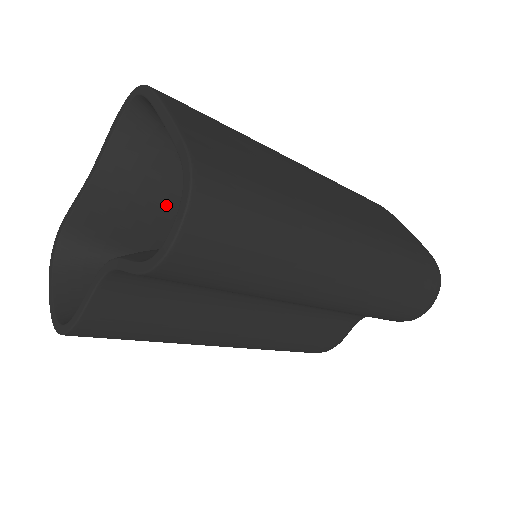
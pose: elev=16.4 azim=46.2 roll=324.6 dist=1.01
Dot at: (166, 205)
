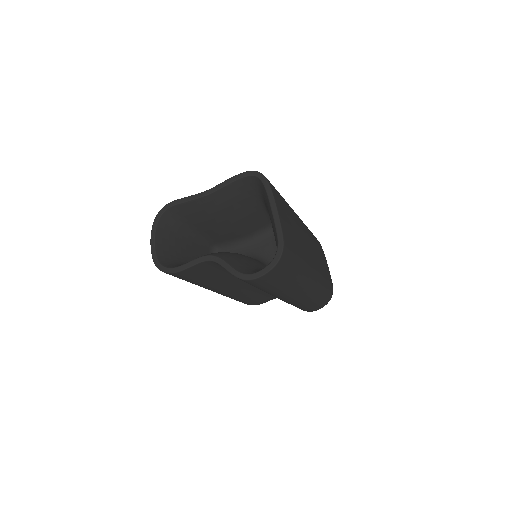
Dot at: (231, 219)
